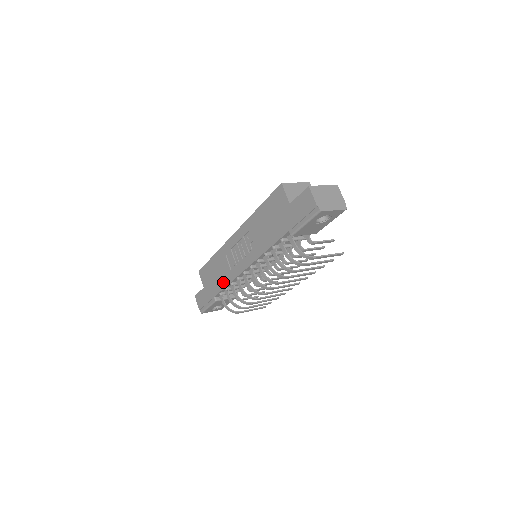
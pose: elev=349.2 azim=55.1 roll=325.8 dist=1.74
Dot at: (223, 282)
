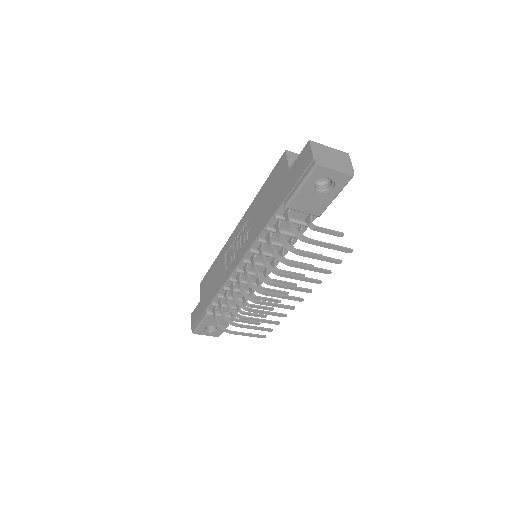
Dot at: (217, 287)
